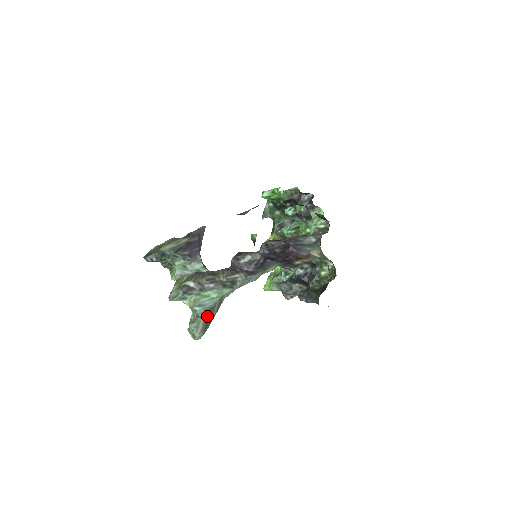
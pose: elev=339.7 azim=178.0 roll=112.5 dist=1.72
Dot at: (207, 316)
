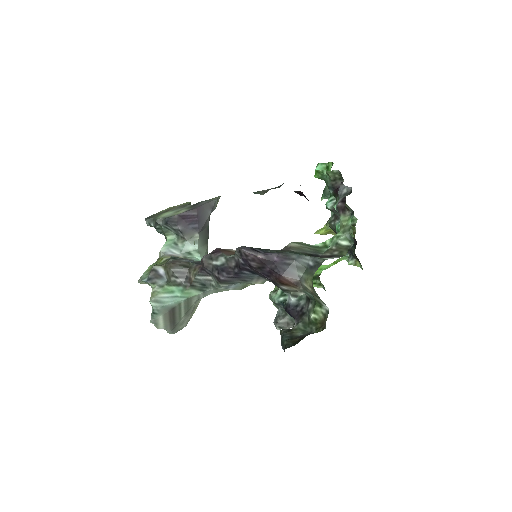
Dot at: (169, 315)
